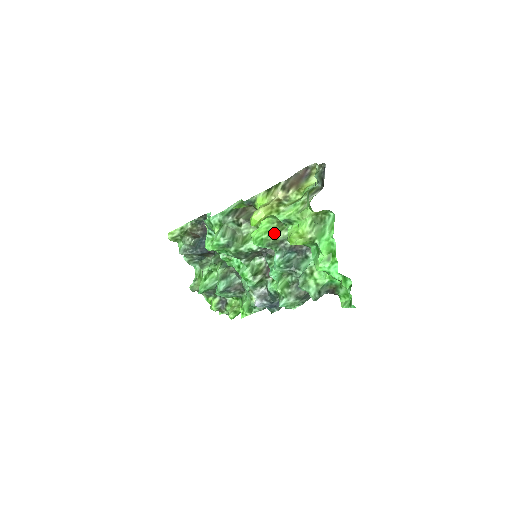
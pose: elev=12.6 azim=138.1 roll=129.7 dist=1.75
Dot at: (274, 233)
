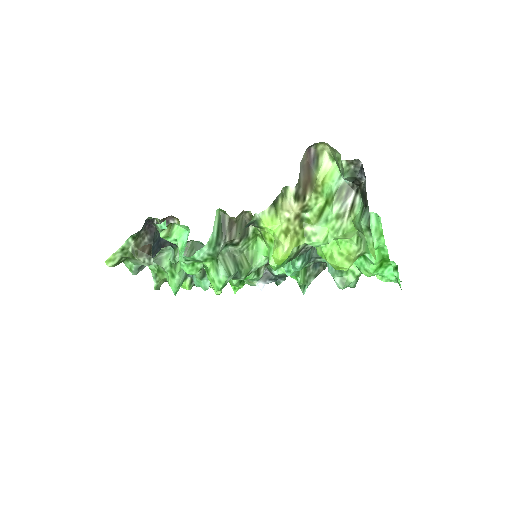
Dot at: occluded
